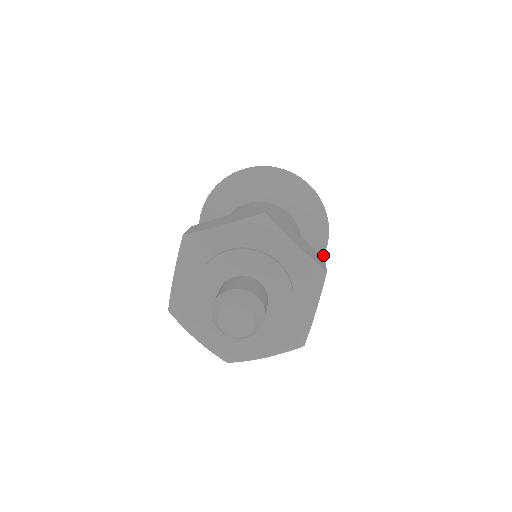
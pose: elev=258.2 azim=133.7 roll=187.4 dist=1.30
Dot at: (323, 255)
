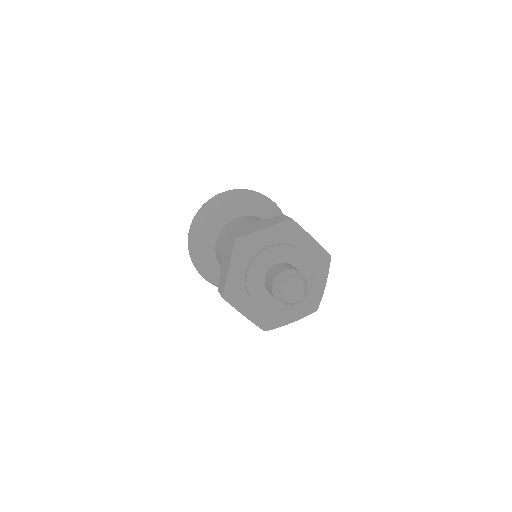
Dot at: occluded
